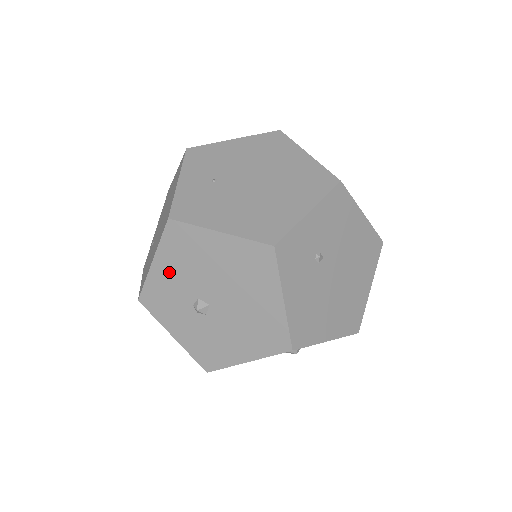
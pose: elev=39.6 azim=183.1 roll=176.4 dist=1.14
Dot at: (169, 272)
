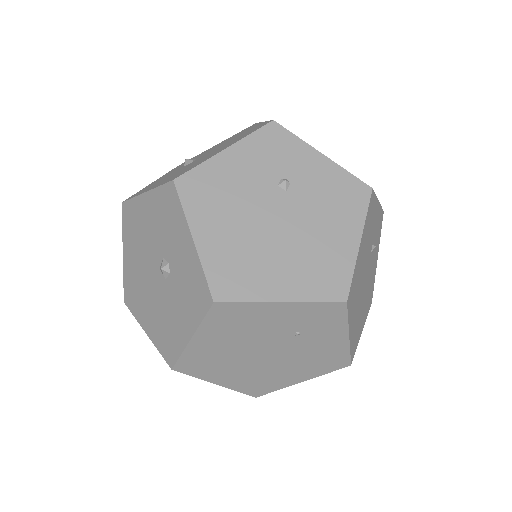
Dot at: (212, 148)
